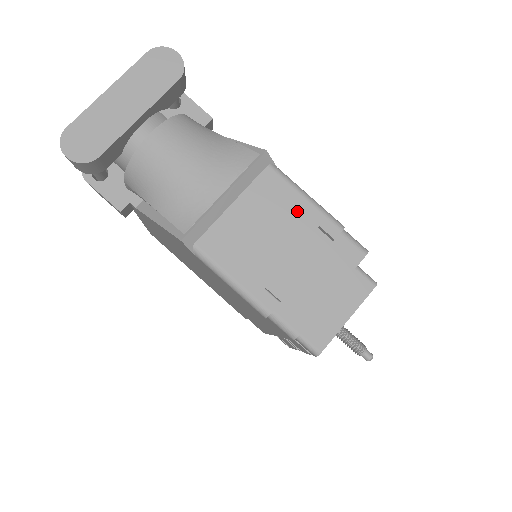
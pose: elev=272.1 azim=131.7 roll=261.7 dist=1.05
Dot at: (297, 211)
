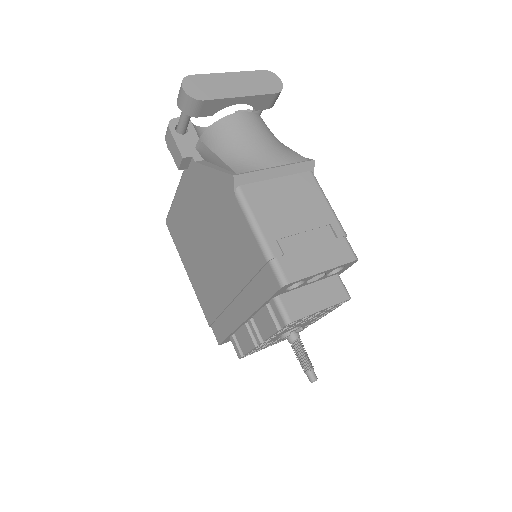
Dot at: (319, 207)
